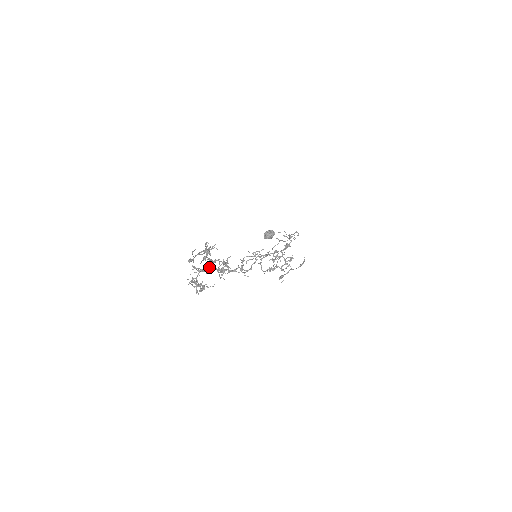
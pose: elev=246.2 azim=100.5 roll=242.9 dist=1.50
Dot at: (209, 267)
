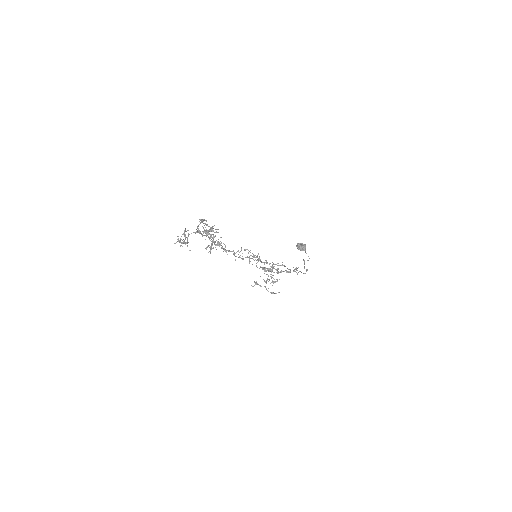
Dot at: occluded
